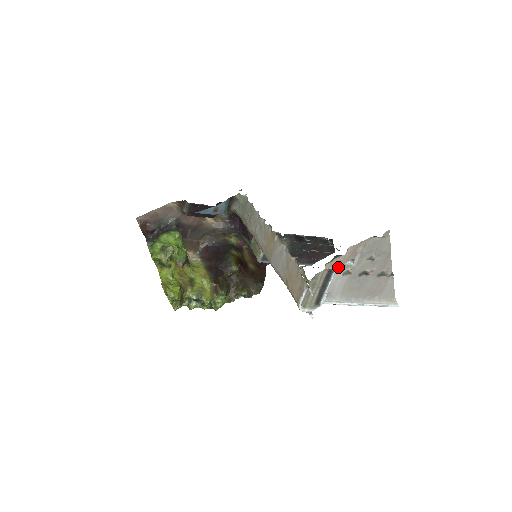
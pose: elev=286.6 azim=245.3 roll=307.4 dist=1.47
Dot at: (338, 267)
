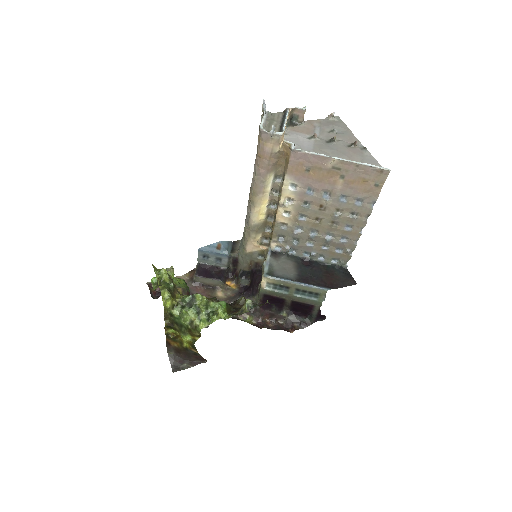
Dot at: (300, 133)
